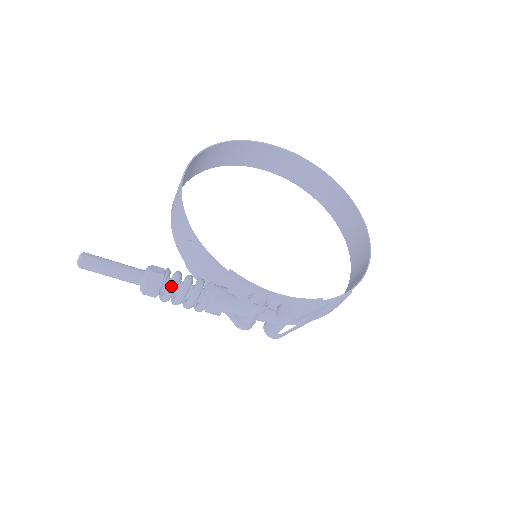
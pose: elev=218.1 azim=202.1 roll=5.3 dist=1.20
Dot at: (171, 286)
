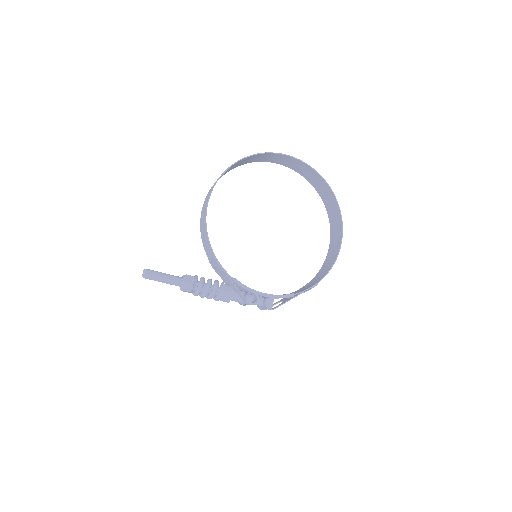
Dot at: (198, 291)
